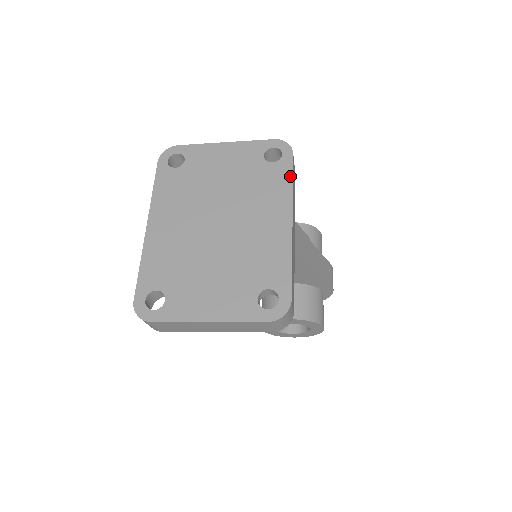
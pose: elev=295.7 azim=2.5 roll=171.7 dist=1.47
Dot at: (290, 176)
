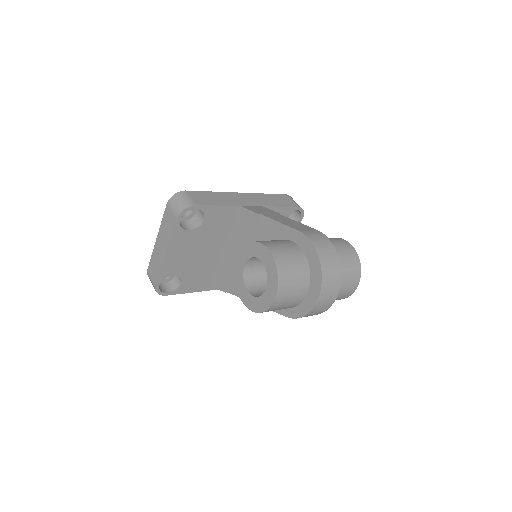
Dot at: occluded
